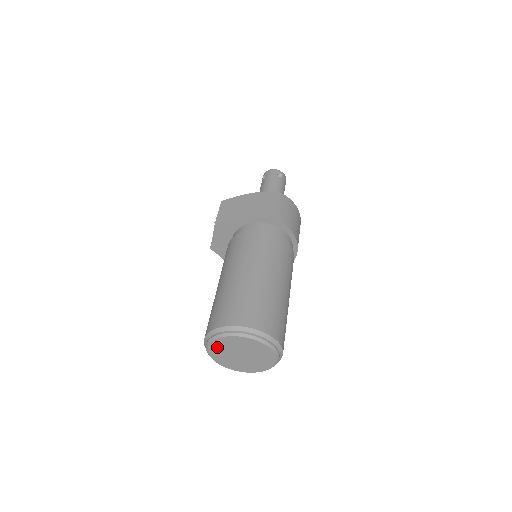
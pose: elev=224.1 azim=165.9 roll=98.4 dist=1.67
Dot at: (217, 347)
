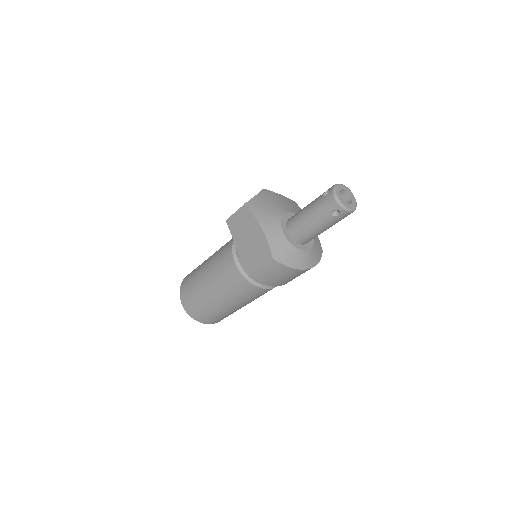
Dot at: occluded
